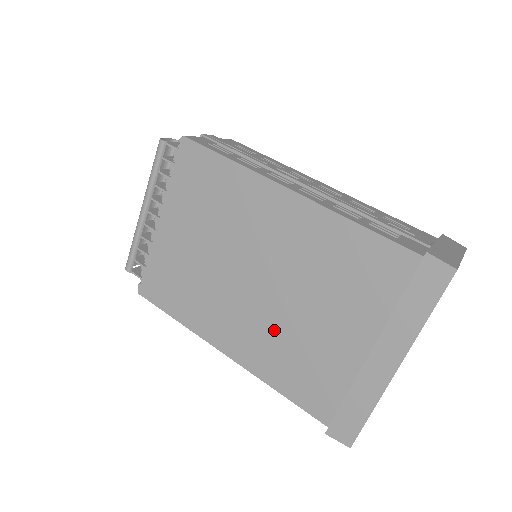
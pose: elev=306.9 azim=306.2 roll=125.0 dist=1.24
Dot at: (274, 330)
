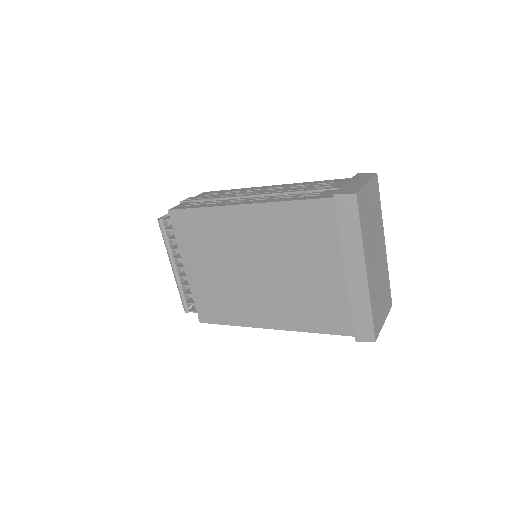
Dot at: (287, 295)
